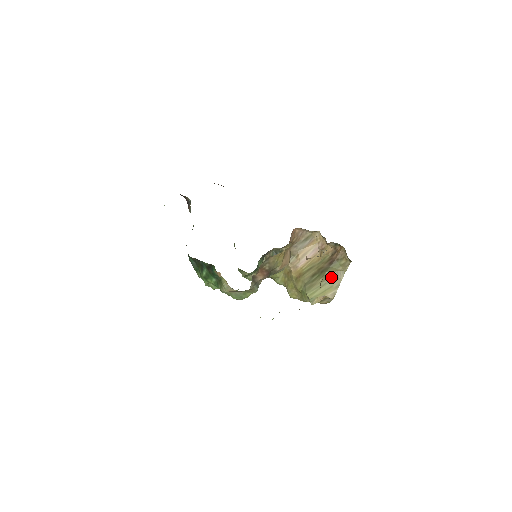
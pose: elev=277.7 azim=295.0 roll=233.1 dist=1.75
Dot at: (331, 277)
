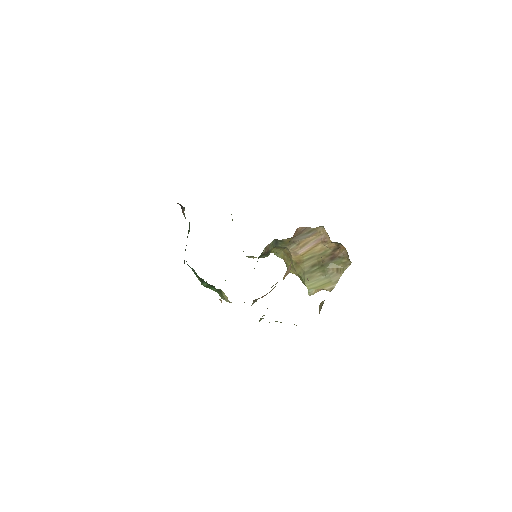
Dot at: (331, 273)
